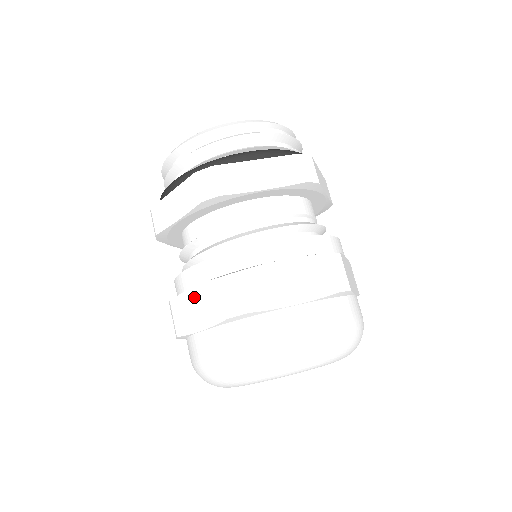
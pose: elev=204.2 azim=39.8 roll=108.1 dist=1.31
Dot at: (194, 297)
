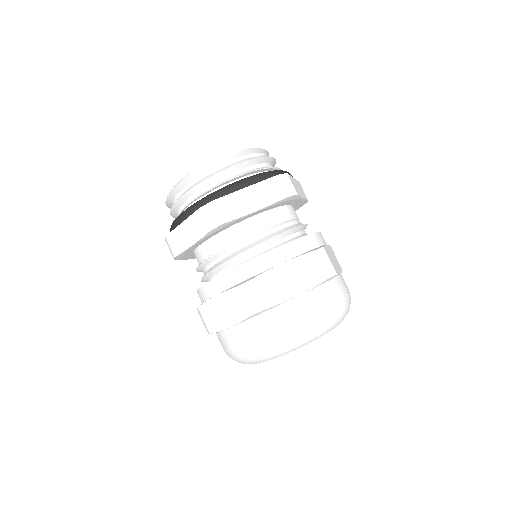
Dot at: (219, 303)
